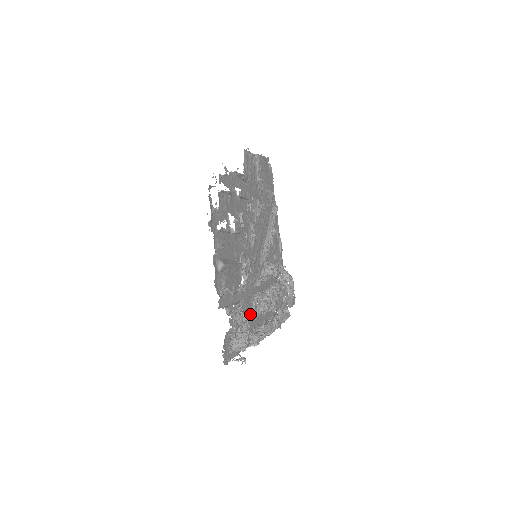
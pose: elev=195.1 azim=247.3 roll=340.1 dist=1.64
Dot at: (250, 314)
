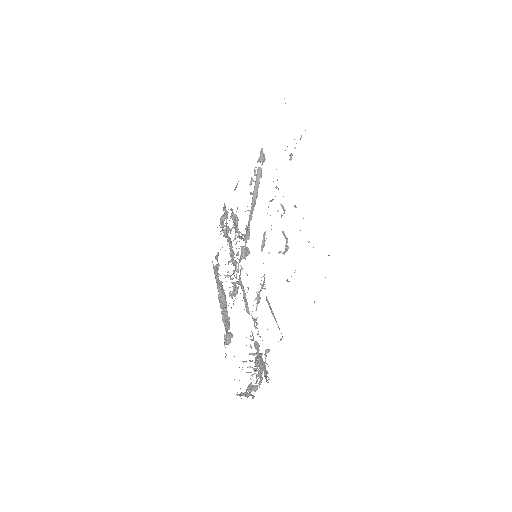
Dot at: occluded
